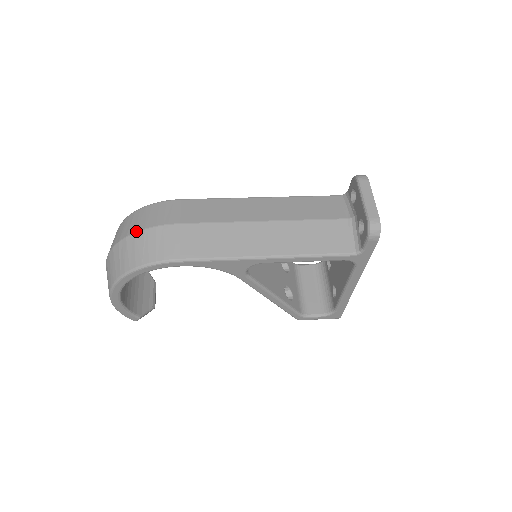
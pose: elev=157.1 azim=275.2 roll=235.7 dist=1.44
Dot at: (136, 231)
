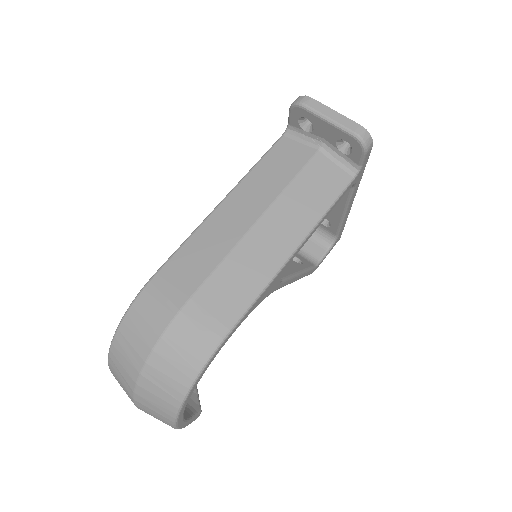
Dot at: (152, 348)
